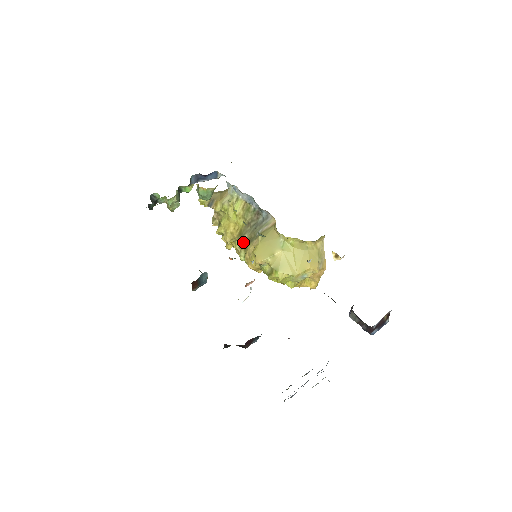
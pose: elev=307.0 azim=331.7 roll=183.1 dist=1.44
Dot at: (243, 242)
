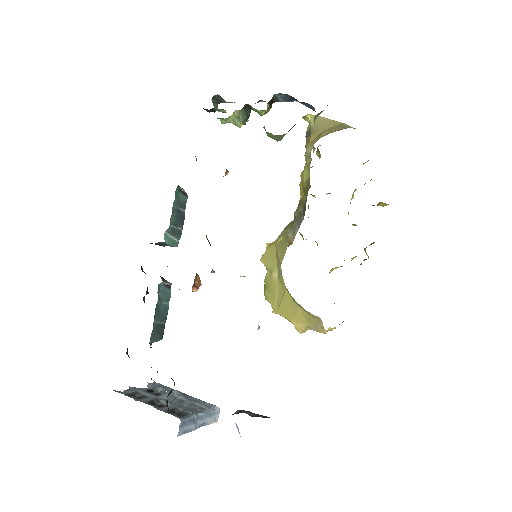
Dot at: occluded
